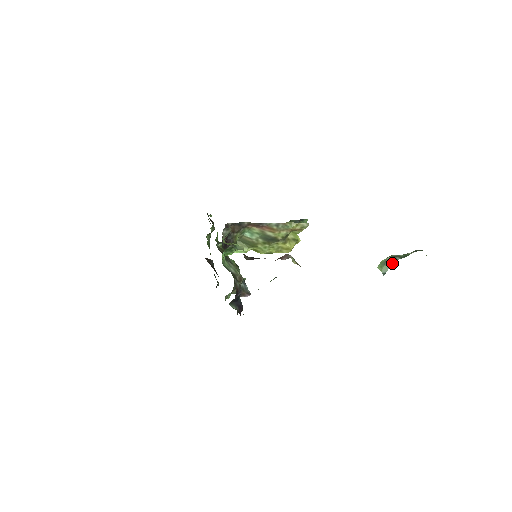
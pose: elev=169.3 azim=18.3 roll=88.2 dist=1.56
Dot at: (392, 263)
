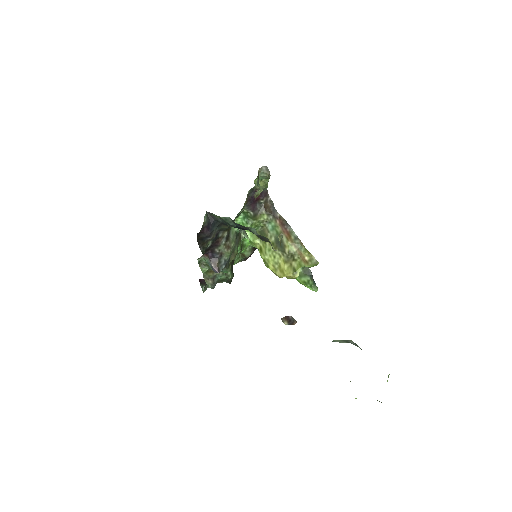
Dot at: (350, 342)
